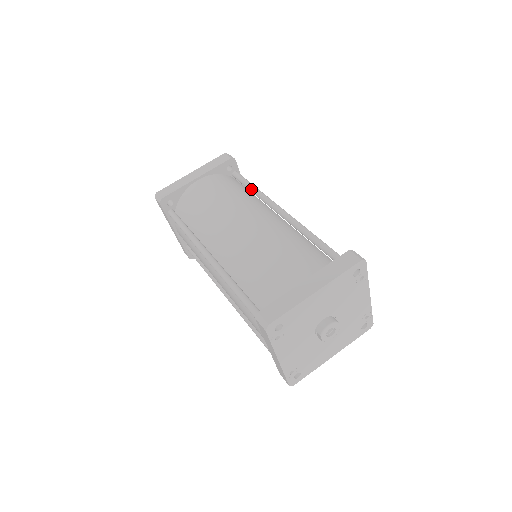
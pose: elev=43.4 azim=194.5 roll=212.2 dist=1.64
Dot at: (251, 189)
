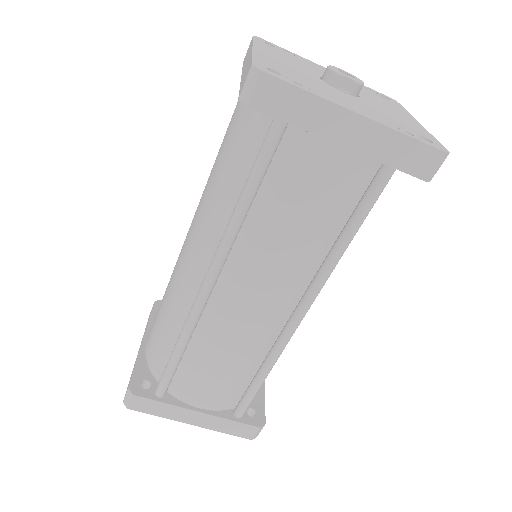
Dot at: occluded
